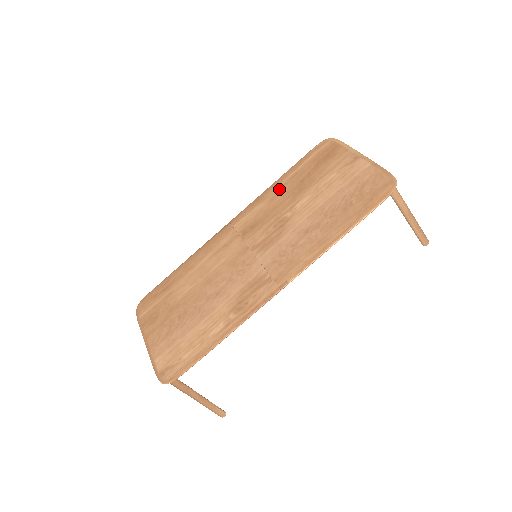
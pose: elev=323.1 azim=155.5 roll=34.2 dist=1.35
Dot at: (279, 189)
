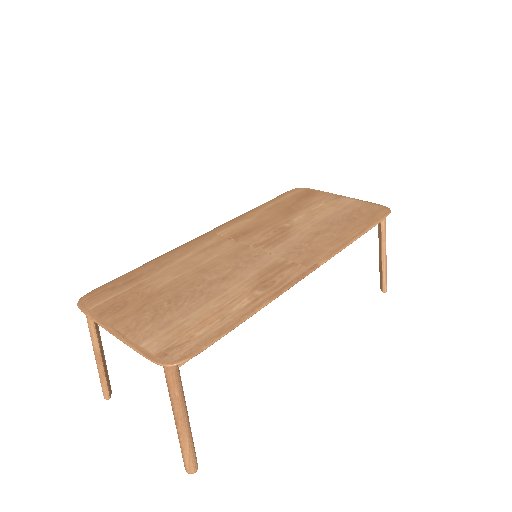
Dot at: (264, 211)
